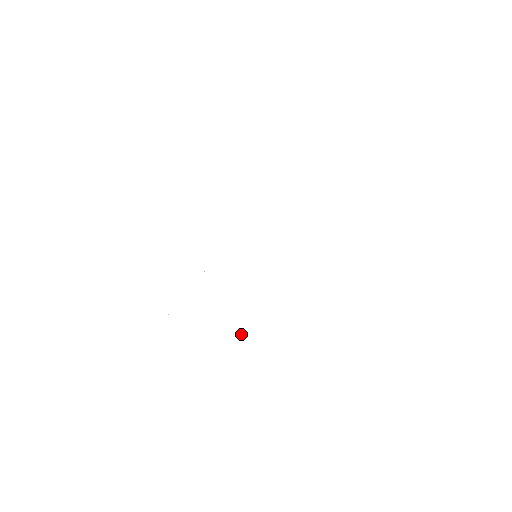
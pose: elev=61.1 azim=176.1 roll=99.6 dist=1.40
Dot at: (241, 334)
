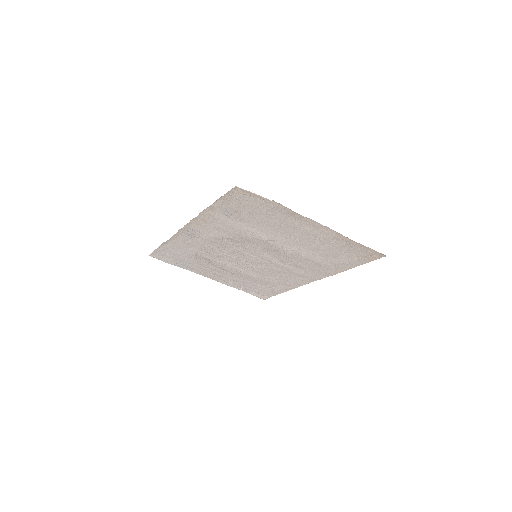
Dot at: (295, 213)
